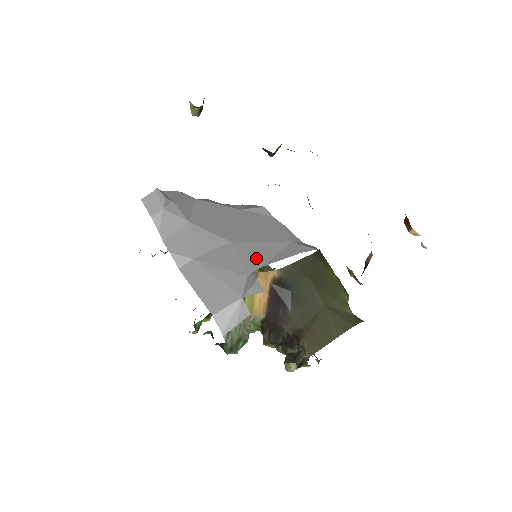
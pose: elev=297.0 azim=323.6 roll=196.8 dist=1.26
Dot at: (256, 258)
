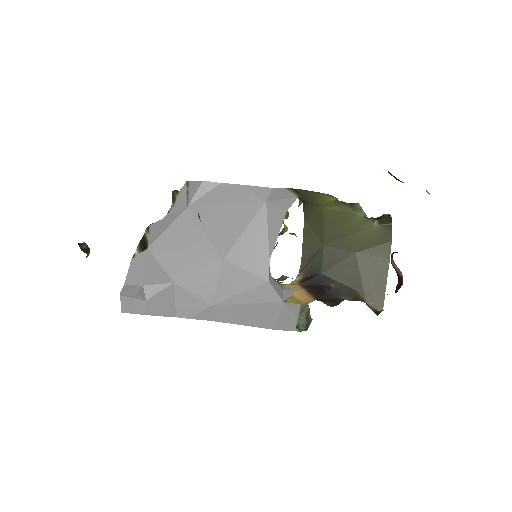
Dot at: (257, 255)
